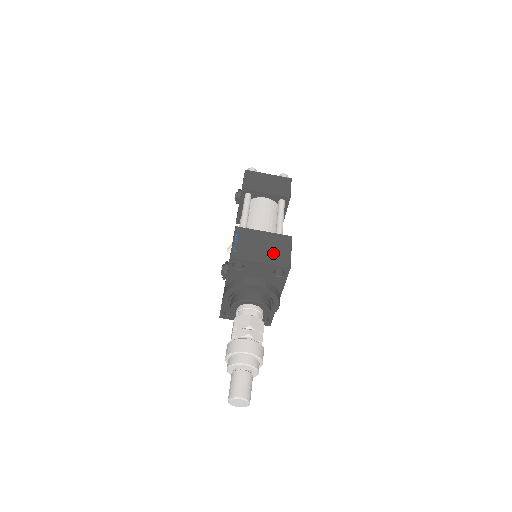
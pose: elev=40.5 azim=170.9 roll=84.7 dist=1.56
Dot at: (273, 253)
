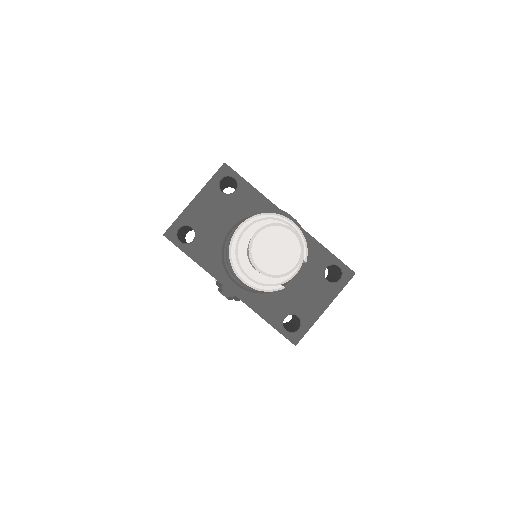
Dot at: occluded
